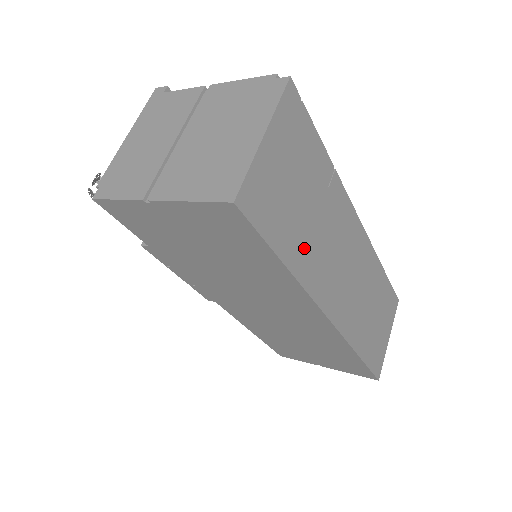
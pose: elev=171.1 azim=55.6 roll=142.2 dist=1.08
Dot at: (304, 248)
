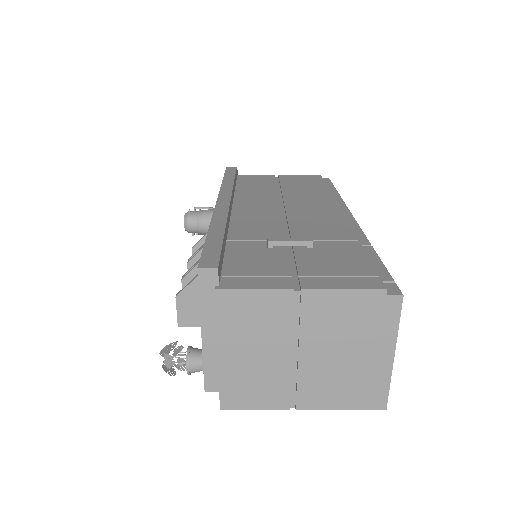
Dot at: occluded
